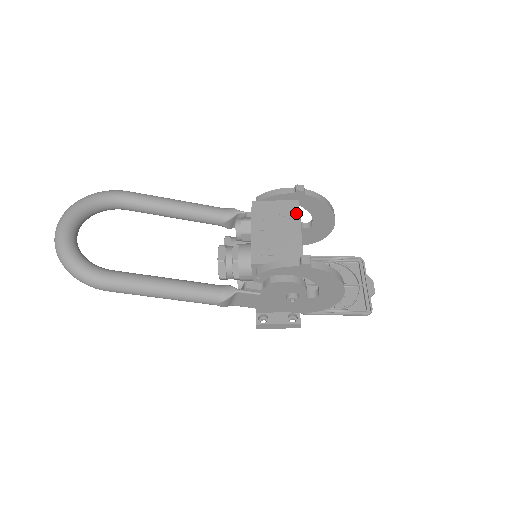
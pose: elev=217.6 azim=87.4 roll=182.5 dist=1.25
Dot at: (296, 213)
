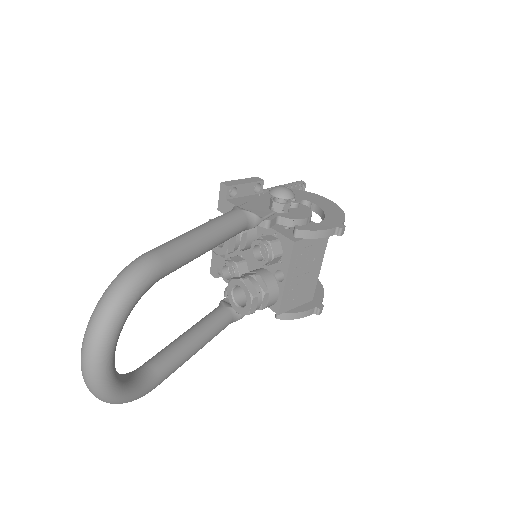
Dot at: (324, 249)
